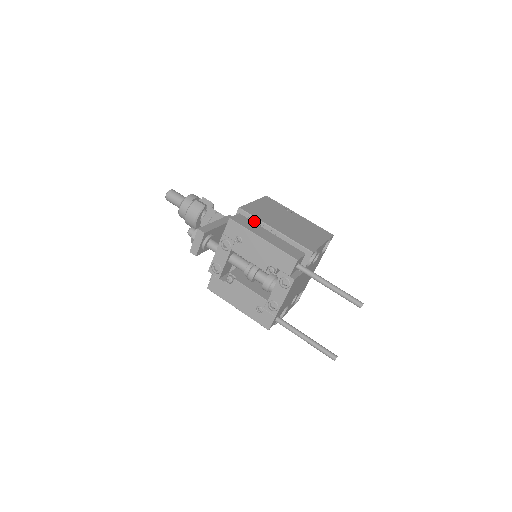
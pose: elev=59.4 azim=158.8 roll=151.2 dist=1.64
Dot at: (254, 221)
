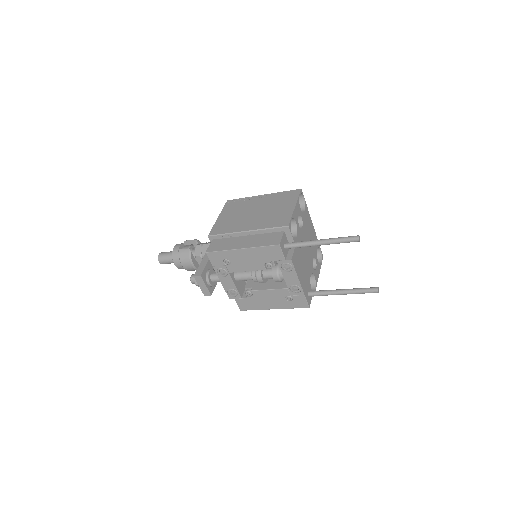
Dot at: (227, 237)
